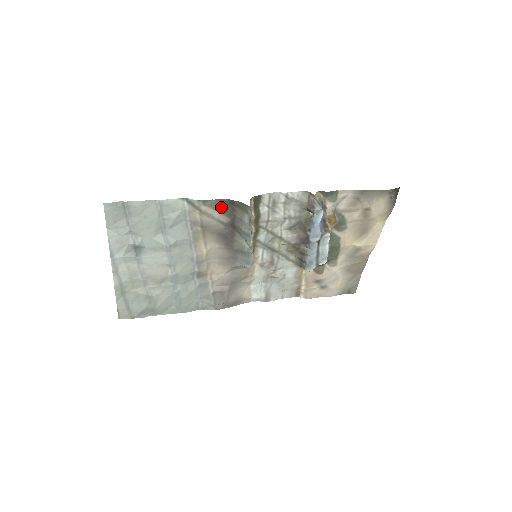
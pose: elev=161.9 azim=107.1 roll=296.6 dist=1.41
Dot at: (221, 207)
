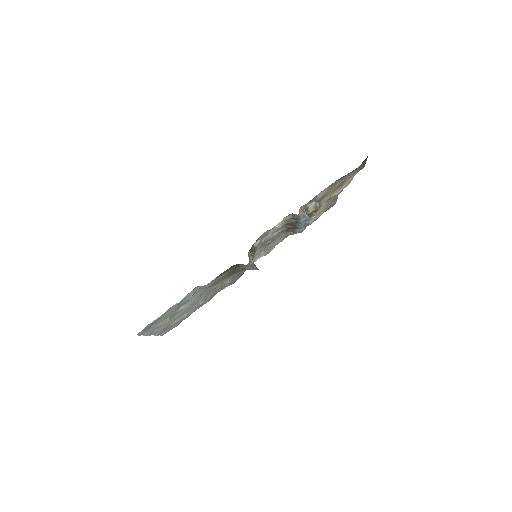
Dot at: (225, 272)
